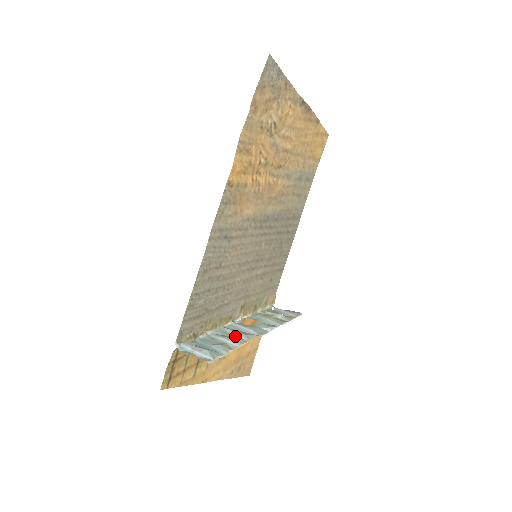
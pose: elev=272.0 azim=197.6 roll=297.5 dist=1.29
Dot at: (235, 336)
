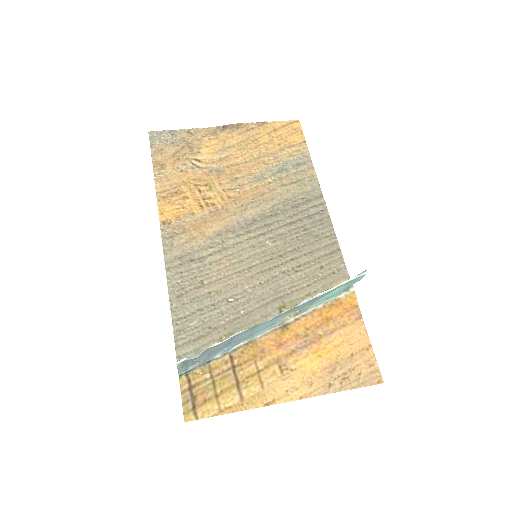
Dot at: (248, 334)
